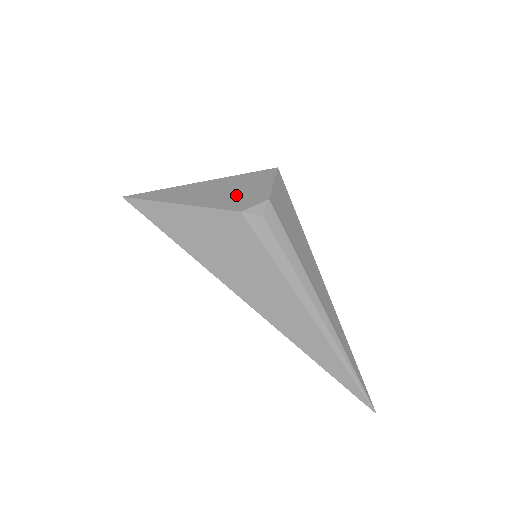
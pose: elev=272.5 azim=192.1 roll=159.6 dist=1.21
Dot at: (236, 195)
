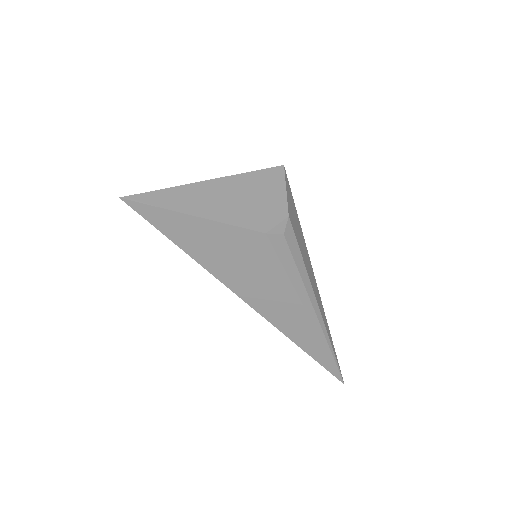
Dot at: (253, 207)
